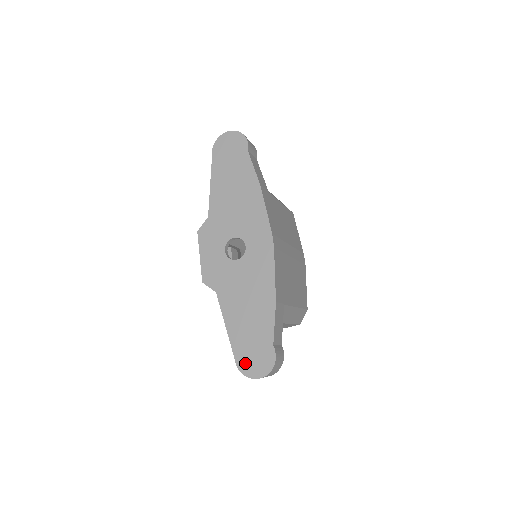
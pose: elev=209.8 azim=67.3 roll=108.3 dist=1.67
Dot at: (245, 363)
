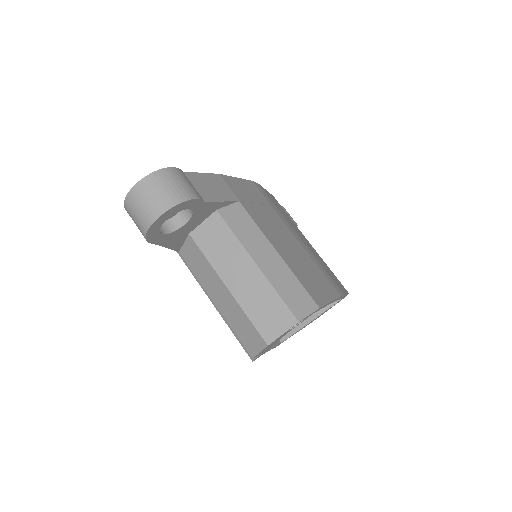
Dot at: occluded
